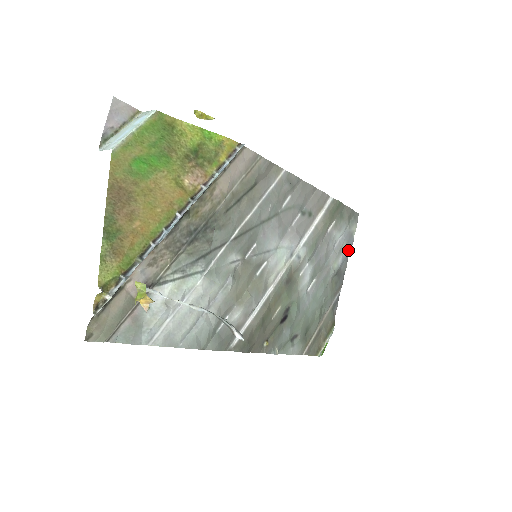
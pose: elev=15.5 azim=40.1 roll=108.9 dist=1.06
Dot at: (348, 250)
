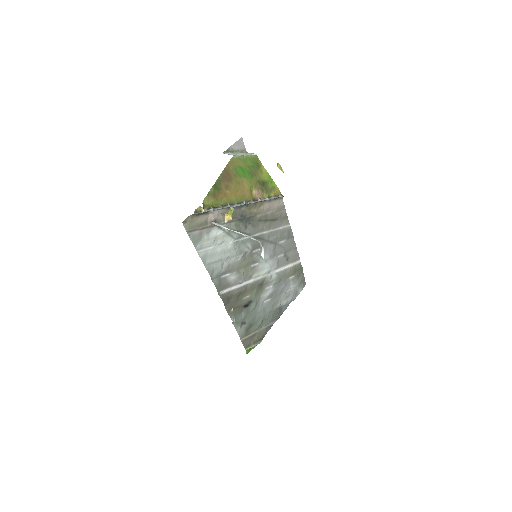
Dot at: (291, 301)
